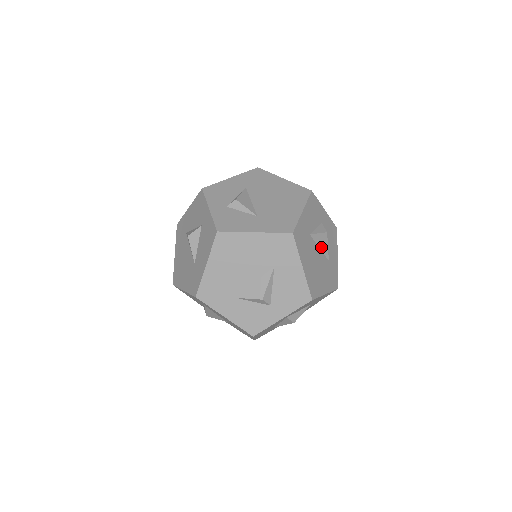
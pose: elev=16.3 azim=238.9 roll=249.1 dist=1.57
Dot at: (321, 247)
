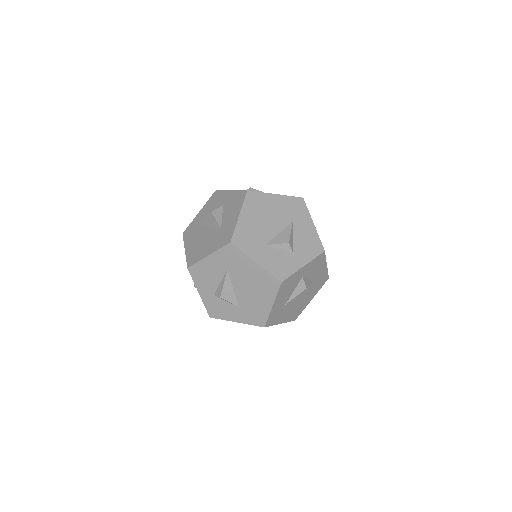
Dot at: occluded
